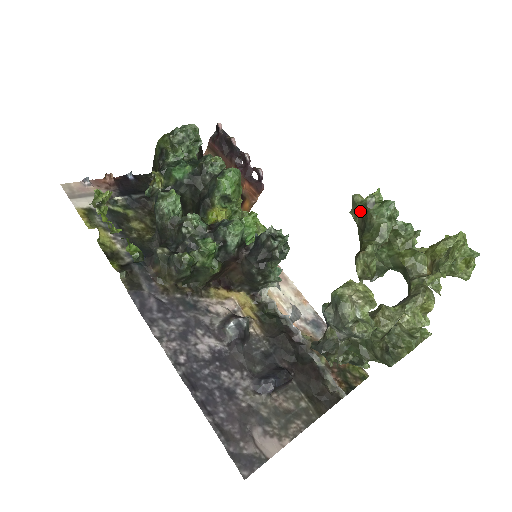
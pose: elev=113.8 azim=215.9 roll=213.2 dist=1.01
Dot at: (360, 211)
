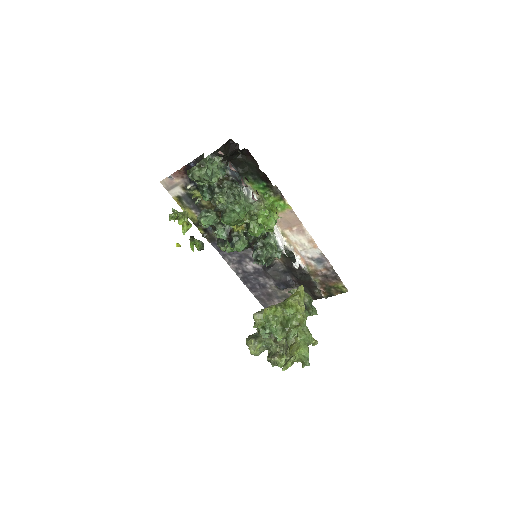
Dot at: occluded
